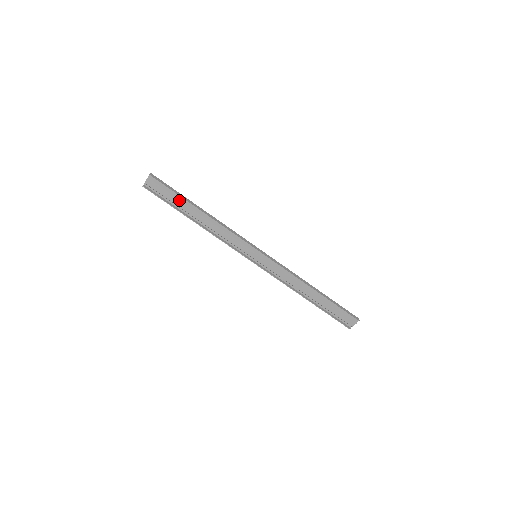
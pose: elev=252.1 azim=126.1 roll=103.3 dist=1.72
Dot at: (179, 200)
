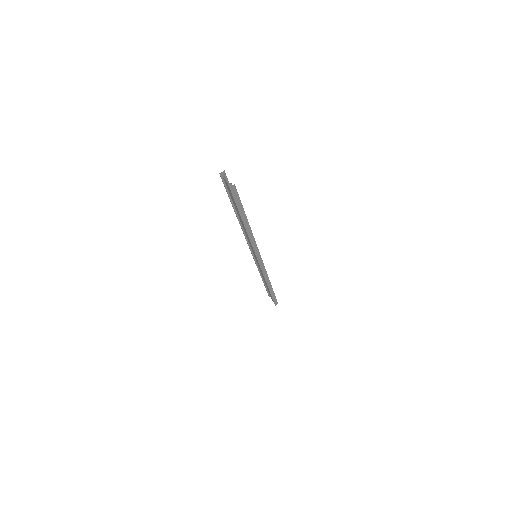
Dot at: (237, 209)
